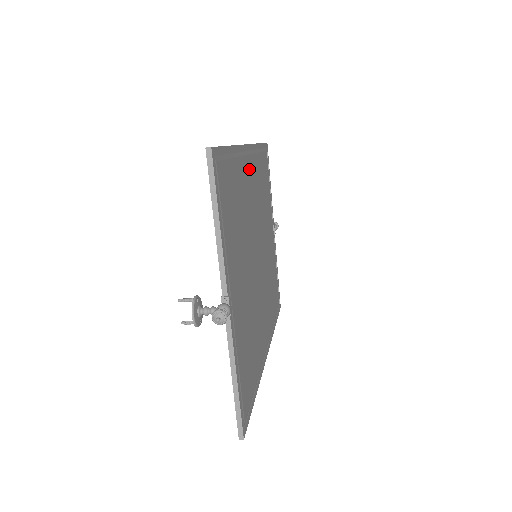
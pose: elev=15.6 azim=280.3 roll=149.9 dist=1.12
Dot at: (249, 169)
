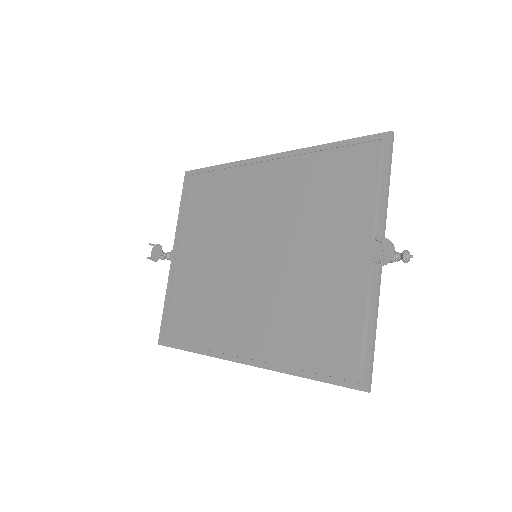
Dot at: (271, 176)
